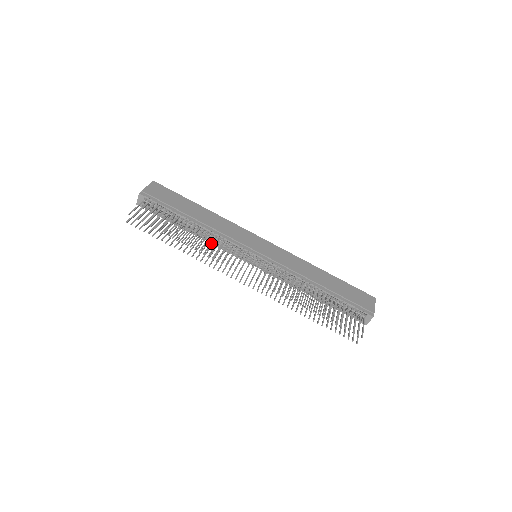
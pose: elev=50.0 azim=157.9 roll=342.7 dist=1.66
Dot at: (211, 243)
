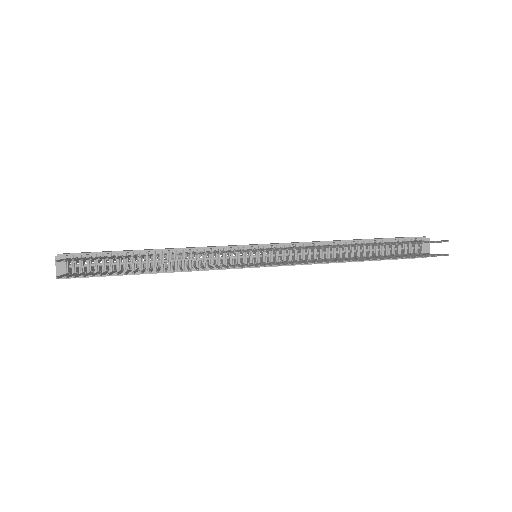
Dot at: (194, 252)
